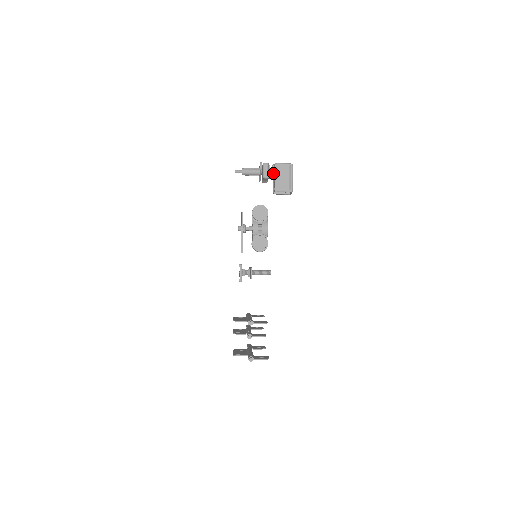
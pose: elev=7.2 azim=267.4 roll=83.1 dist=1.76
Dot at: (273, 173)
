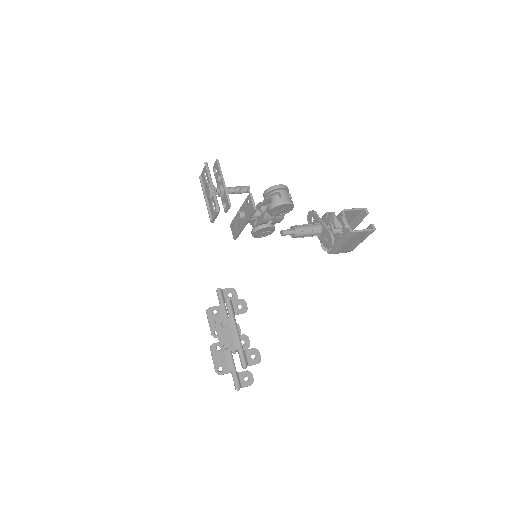
Dot at: occluded
